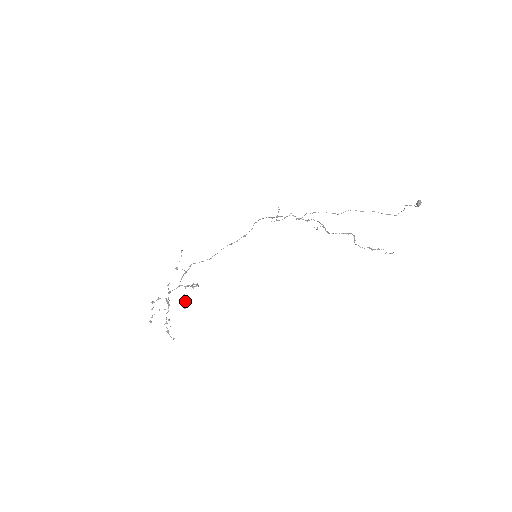
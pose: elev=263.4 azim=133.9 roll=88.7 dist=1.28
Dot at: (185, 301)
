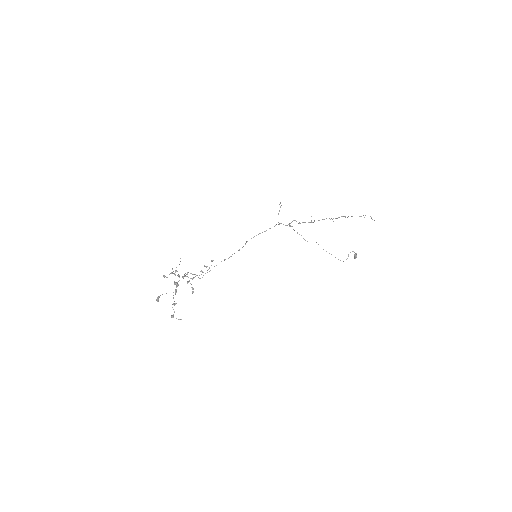
Dot at: (192, 287)
